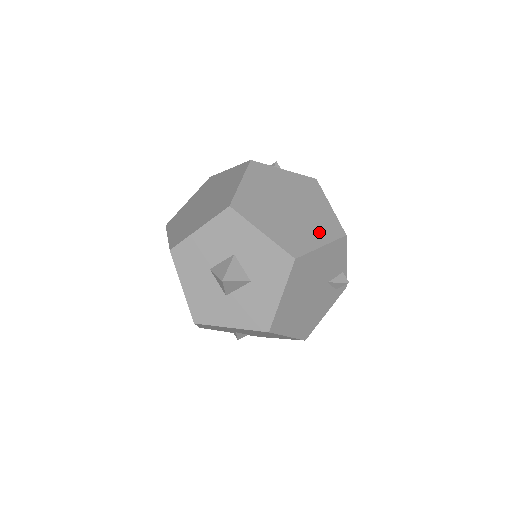
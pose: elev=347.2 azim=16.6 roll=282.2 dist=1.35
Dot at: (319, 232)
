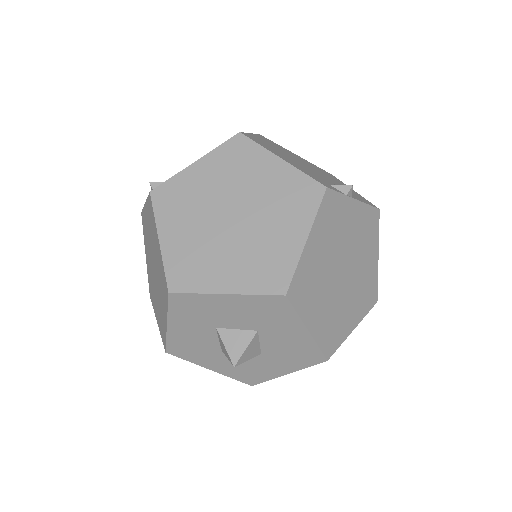
Dot at: (357, 307)
